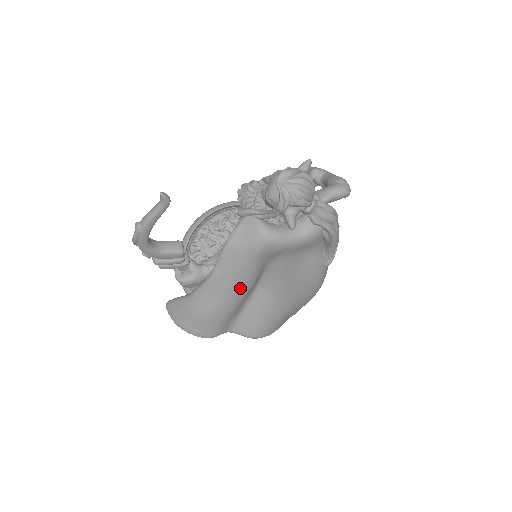
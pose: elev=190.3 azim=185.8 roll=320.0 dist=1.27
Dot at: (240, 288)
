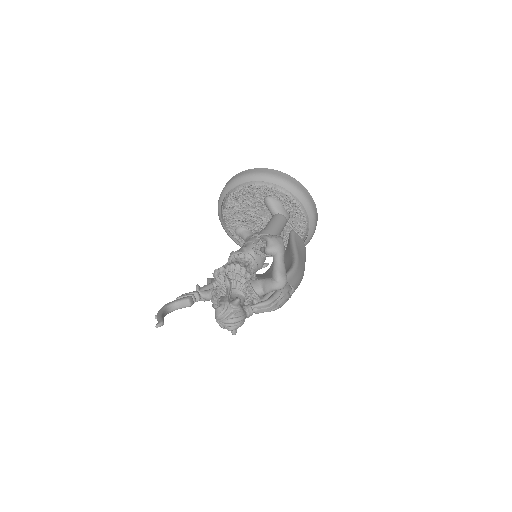
Dot at: occluded
